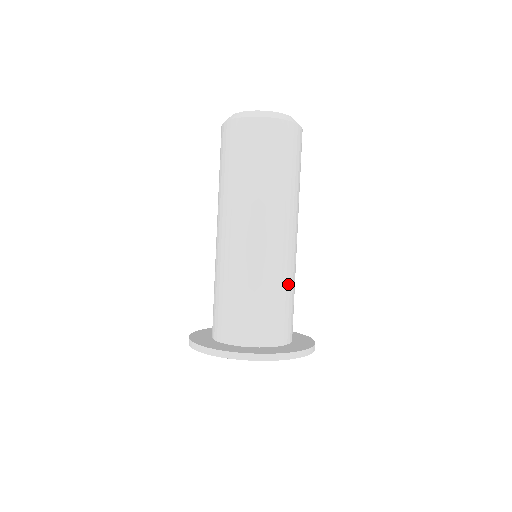
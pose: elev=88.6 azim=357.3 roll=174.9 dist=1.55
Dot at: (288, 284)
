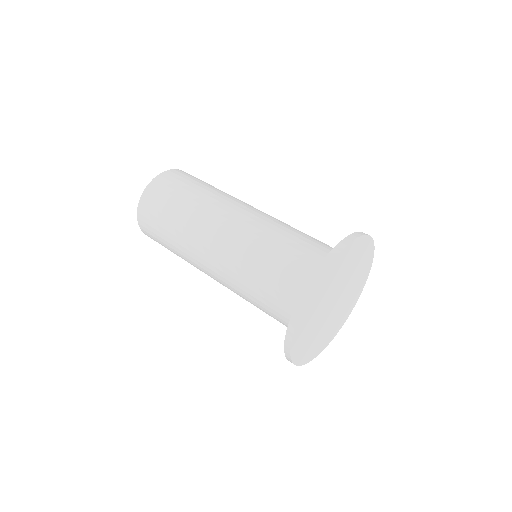
Dot at: occluded
